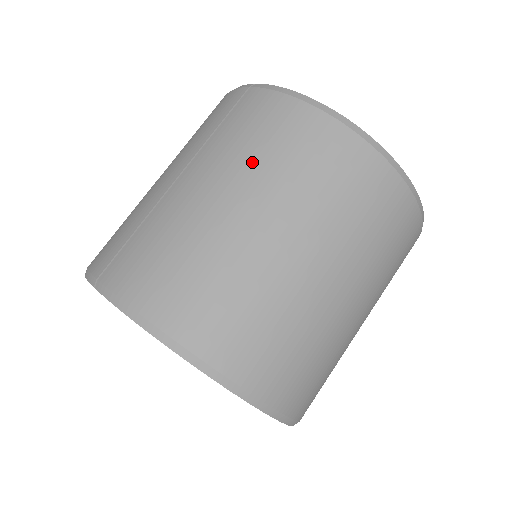
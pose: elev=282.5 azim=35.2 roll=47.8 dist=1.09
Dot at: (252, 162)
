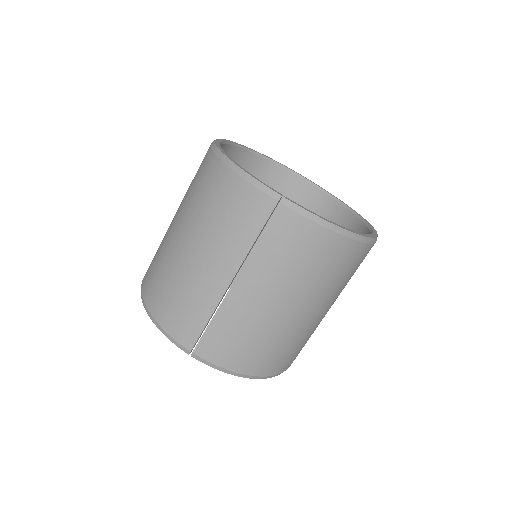
Dot at: (294, 278)
